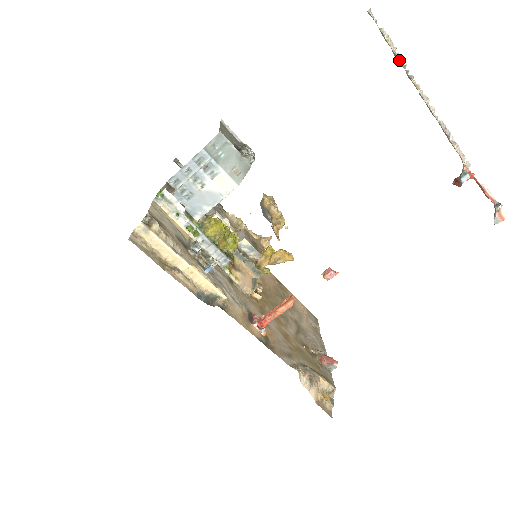
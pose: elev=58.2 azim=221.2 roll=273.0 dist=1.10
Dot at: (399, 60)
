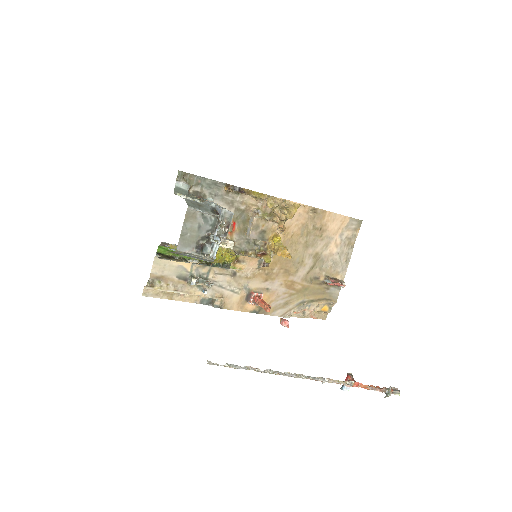
Dot at: occluded
